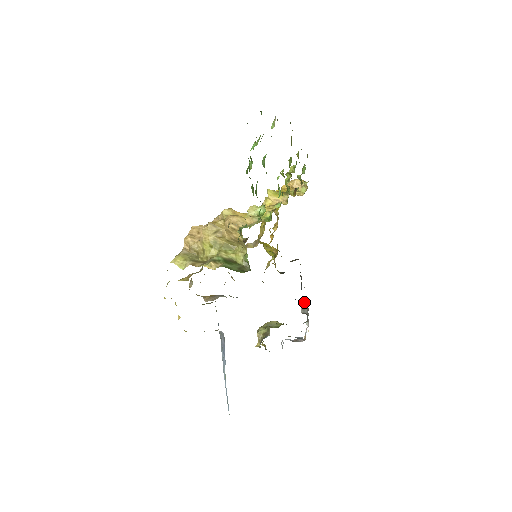
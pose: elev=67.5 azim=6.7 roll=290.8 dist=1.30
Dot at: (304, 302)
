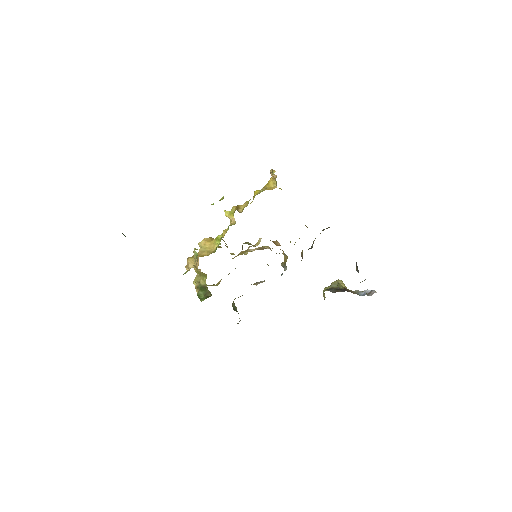
Dot at: occluded
